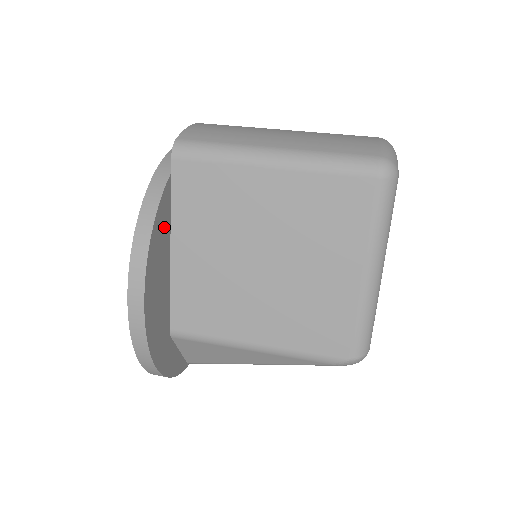
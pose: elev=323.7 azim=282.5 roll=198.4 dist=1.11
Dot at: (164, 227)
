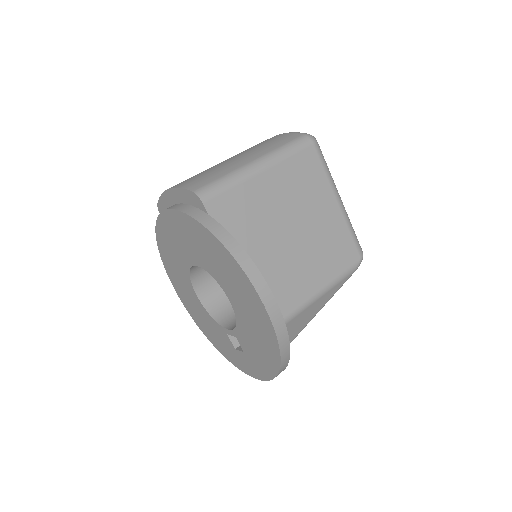
Dot at: occluded
